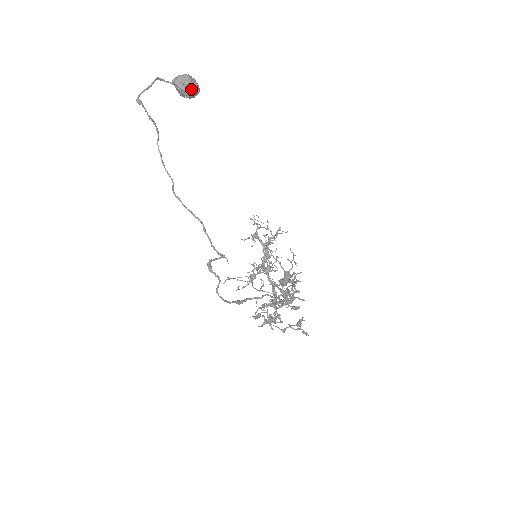
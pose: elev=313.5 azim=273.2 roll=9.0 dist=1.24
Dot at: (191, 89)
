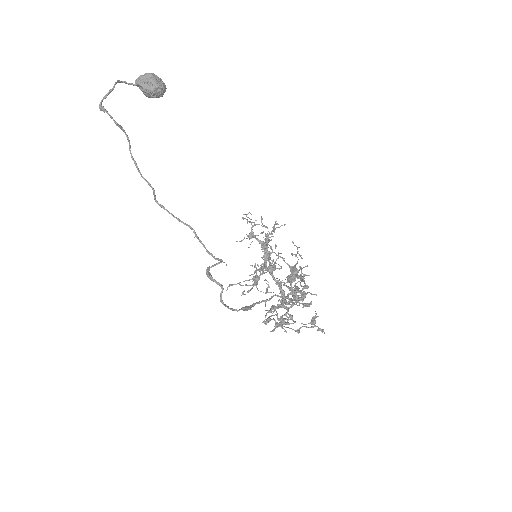
Dot at: (157, 87)
